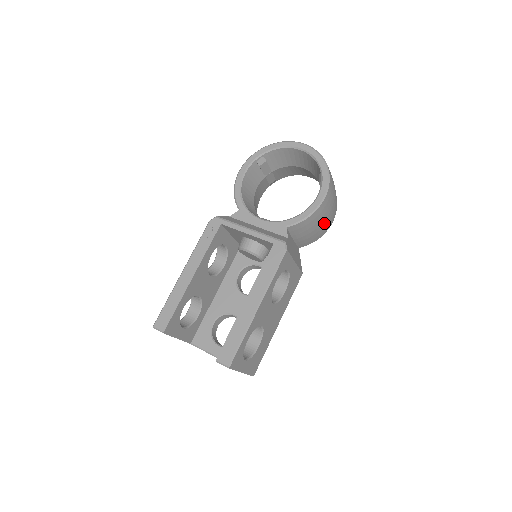
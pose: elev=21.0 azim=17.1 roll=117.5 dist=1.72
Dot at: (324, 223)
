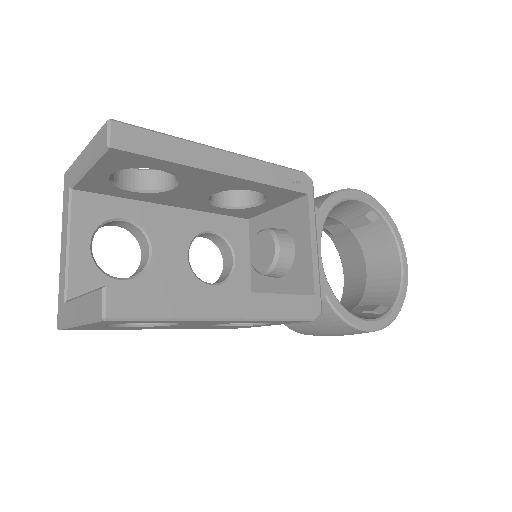
Dot at: (321, 333)
